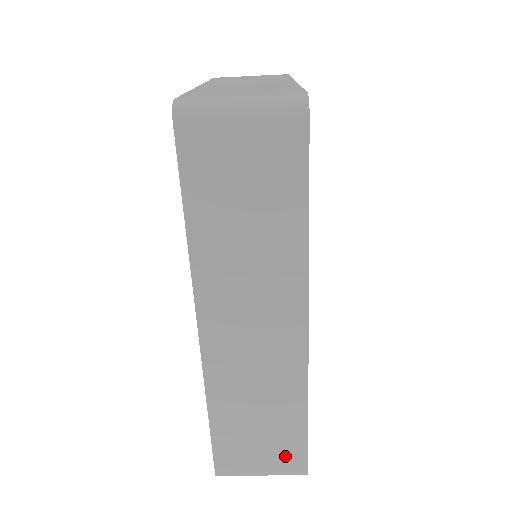
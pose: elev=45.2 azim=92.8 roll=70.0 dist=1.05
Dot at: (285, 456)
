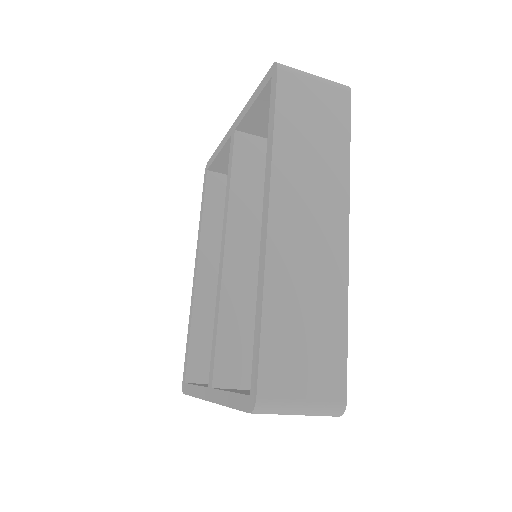
Dot at: (327, 377)
